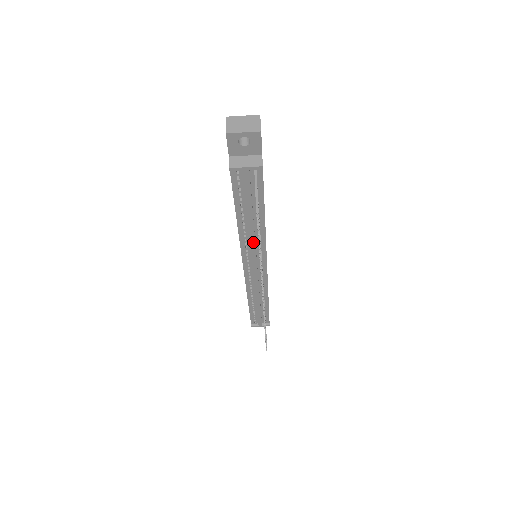
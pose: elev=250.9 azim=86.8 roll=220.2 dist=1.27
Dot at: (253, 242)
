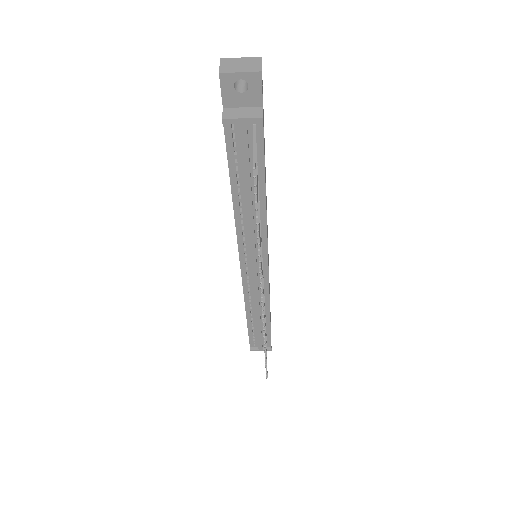
Dot at: (252, 230)
